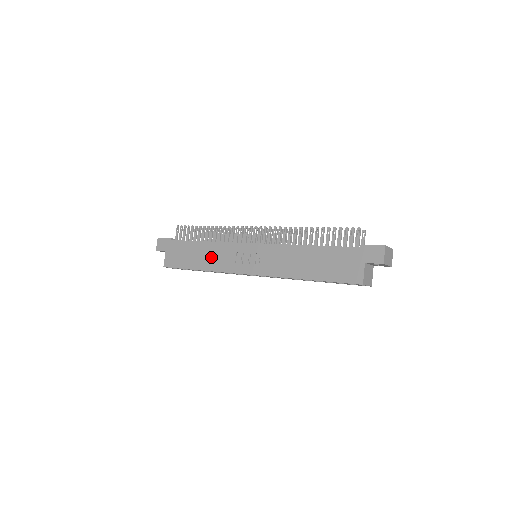
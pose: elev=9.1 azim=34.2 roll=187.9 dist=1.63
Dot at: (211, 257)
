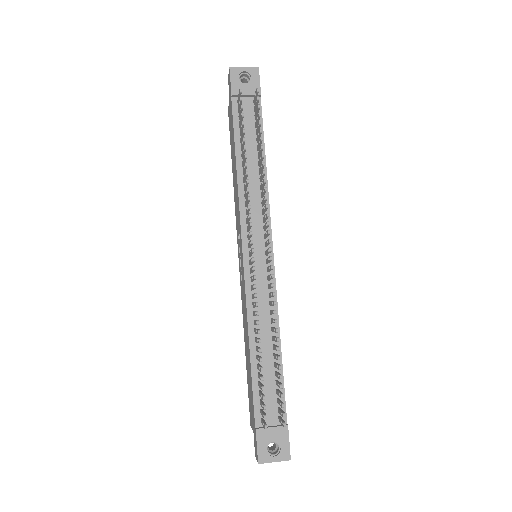
Dot at: (235, 190)
